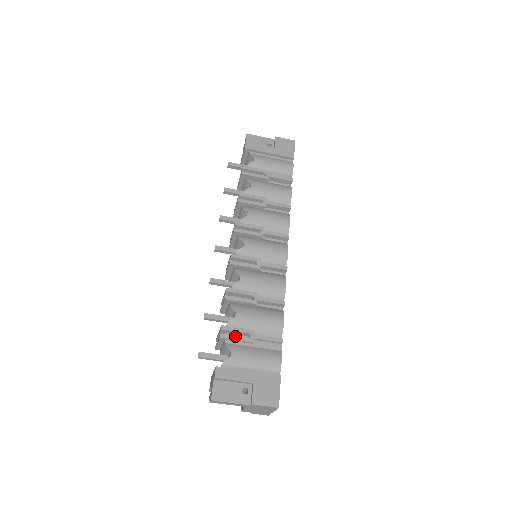
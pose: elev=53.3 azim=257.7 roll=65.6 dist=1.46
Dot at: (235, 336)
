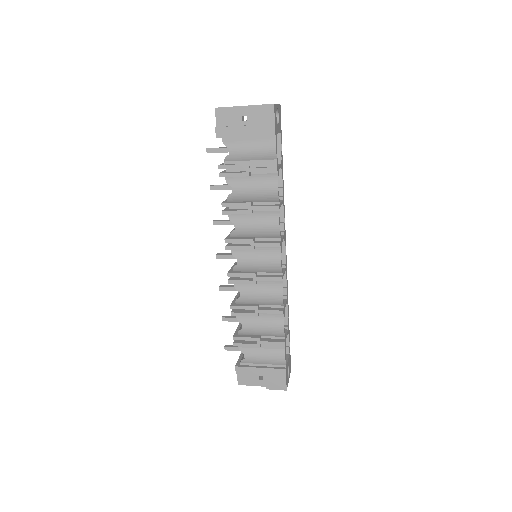
Dot at: (245, 344)
